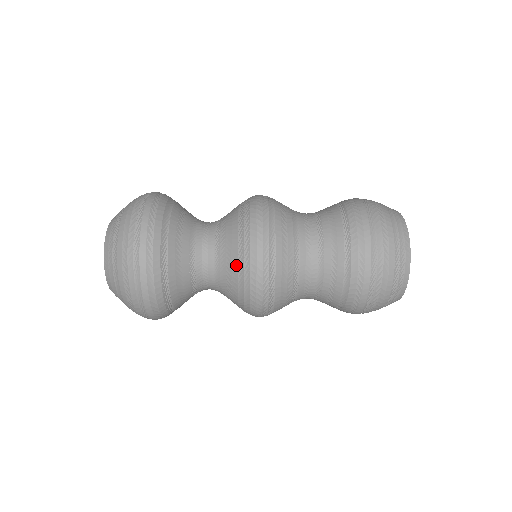
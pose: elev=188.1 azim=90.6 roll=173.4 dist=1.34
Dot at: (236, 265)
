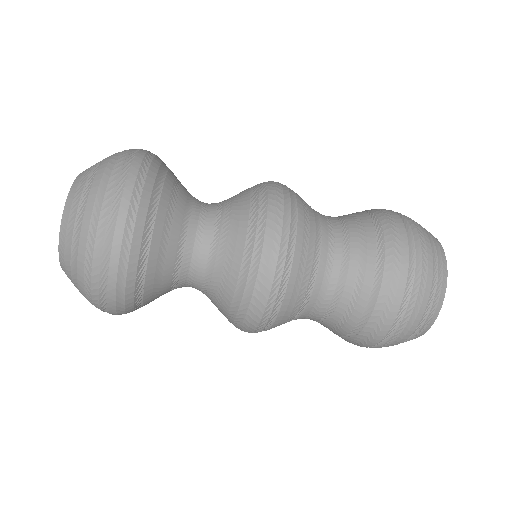
Dot at: (246, 189)
